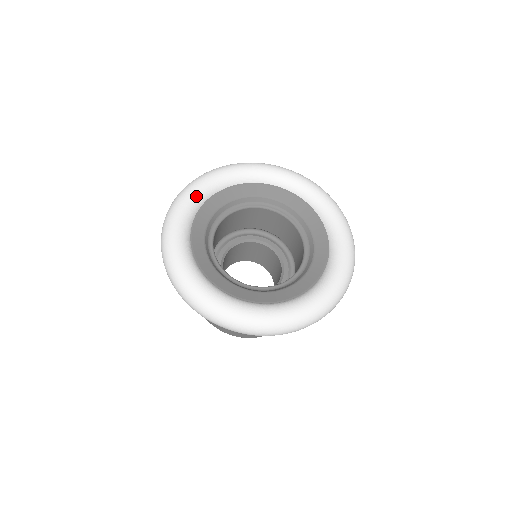
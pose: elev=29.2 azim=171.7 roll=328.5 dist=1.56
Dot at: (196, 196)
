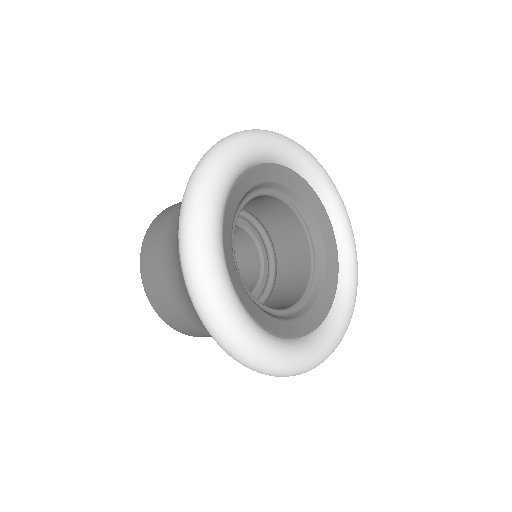
Dot at: (287, 152)
